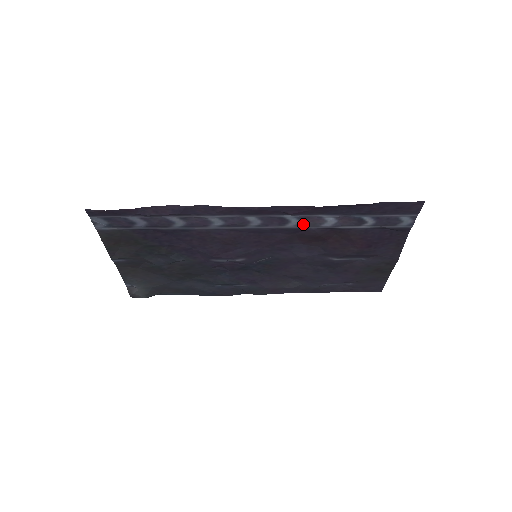
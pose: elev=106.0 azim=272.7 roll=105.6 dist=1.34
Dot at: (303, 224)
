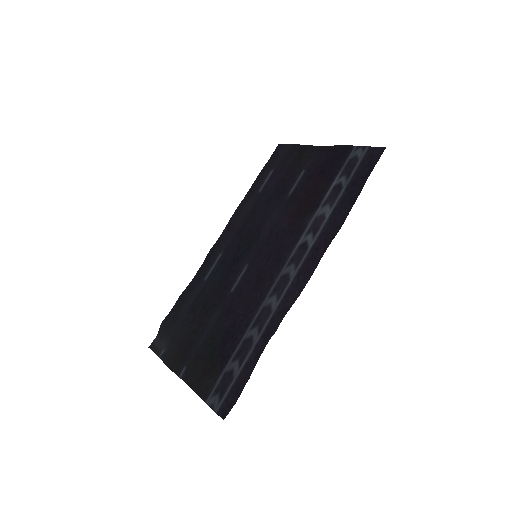
Dot at: (310, 230)
